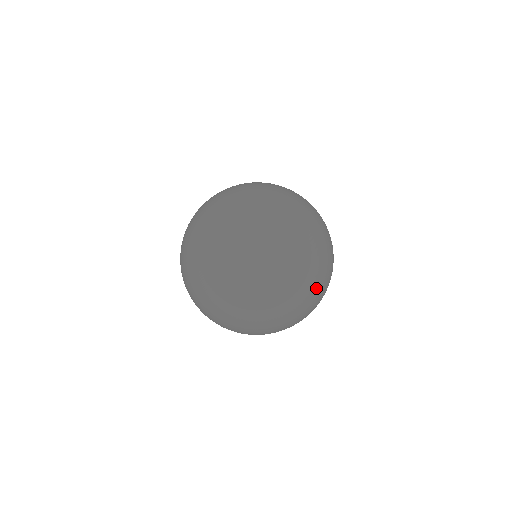
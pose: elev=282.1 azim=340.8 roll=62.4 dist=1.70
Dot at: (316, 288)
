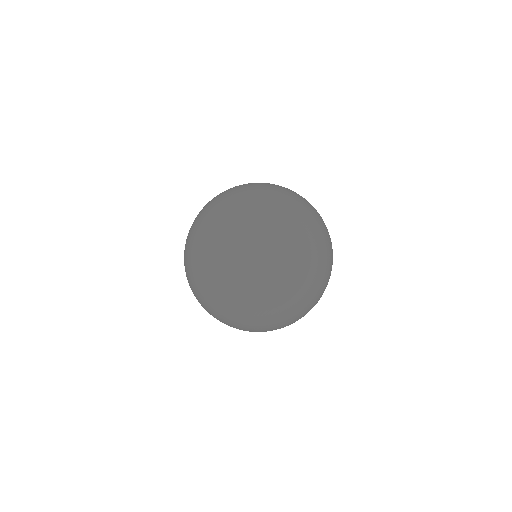
Dot at: (311, 295)
